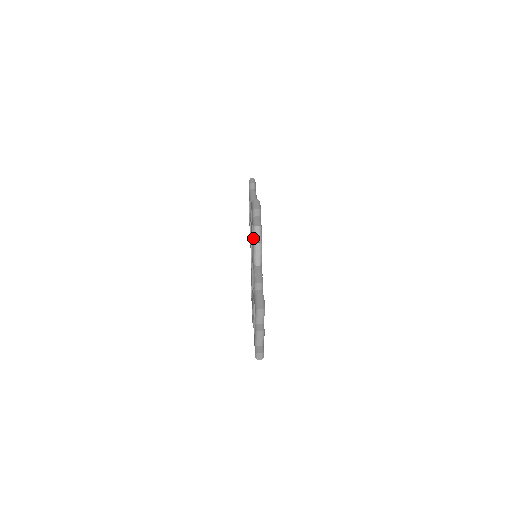
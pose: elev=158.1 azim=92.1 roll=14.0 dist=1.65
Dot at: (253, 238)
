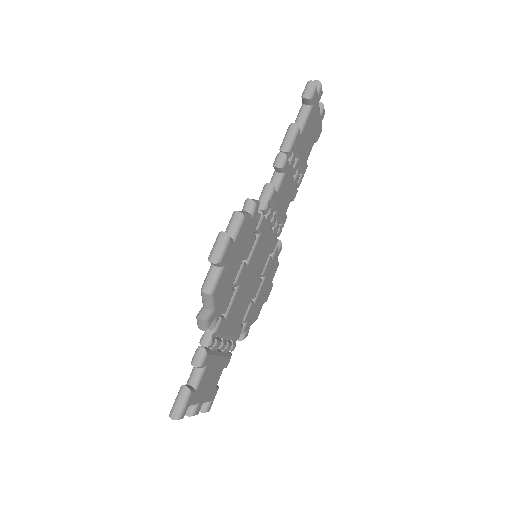
Dot at: (202, 300)
